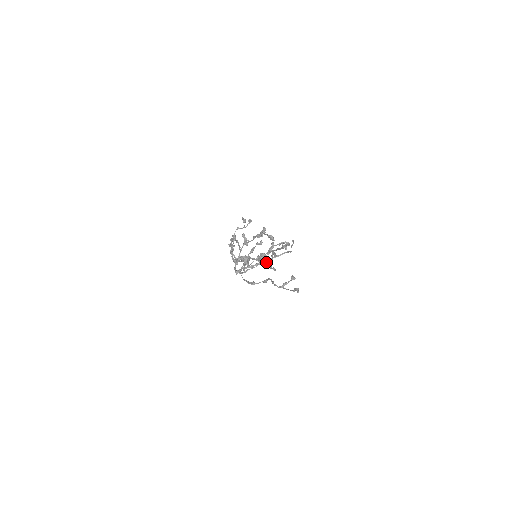
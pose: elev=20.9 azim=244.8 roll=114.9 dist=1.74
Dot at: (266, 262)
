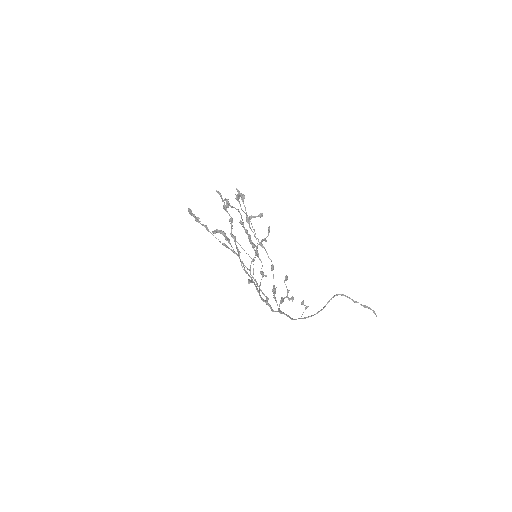
Dot at: (231, 218)
